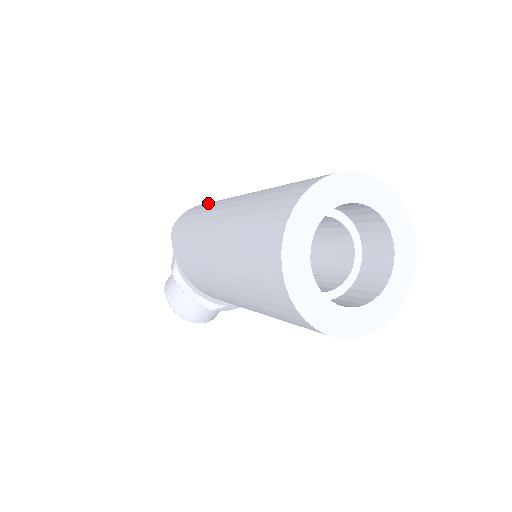
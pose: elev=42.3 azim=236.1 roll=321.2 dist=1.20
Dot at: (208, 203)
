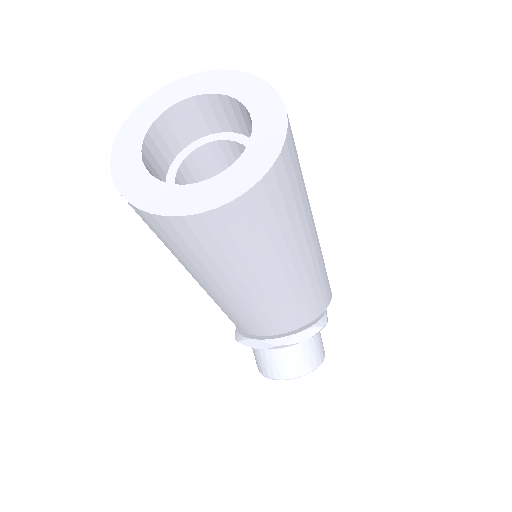
Dot at: occluded
